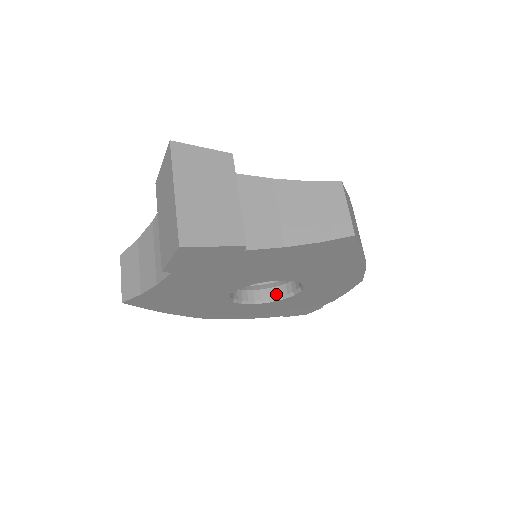
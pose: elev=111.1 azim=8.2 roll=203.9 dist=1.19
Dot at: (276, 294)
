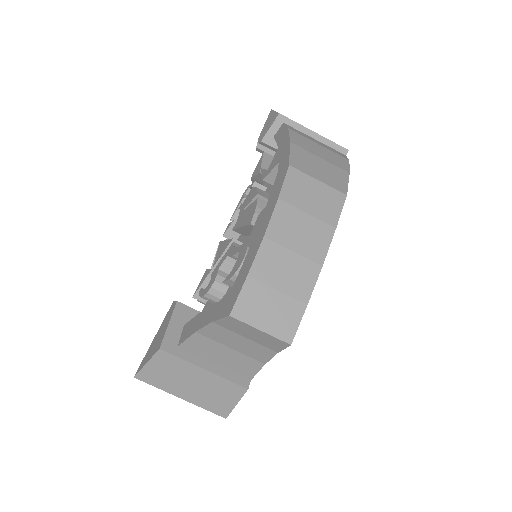
Dot at: occluded
